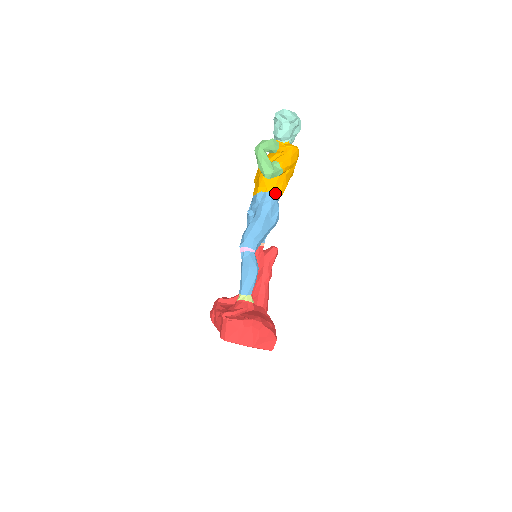
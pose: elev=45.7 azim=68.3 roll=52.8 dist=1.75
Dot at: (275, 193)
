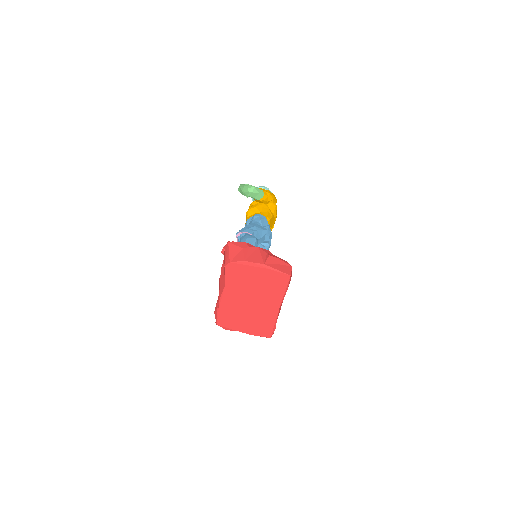
Dot at: (262, 215)
